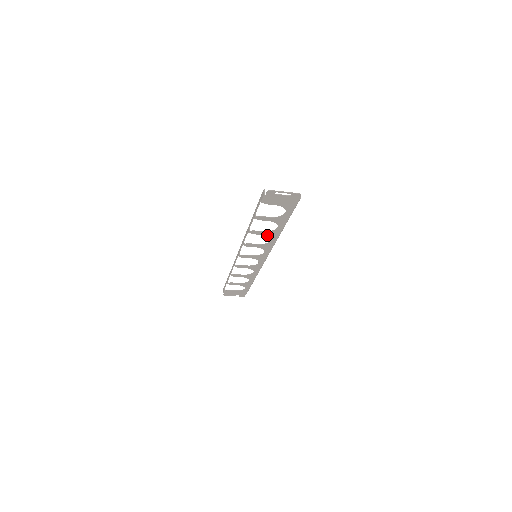
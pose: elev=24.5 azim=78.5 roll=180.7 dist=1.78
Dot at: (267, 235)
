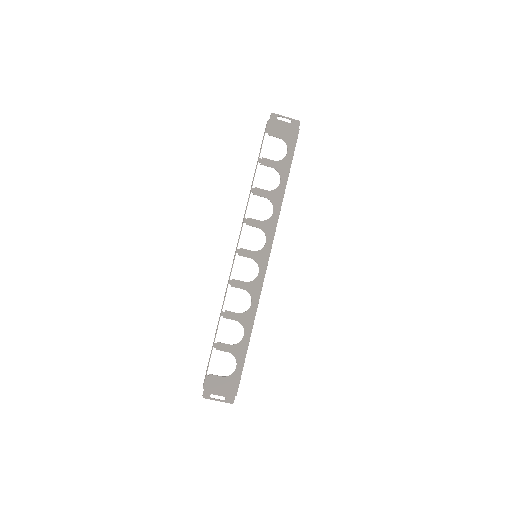
Dot at: (270, 199)
